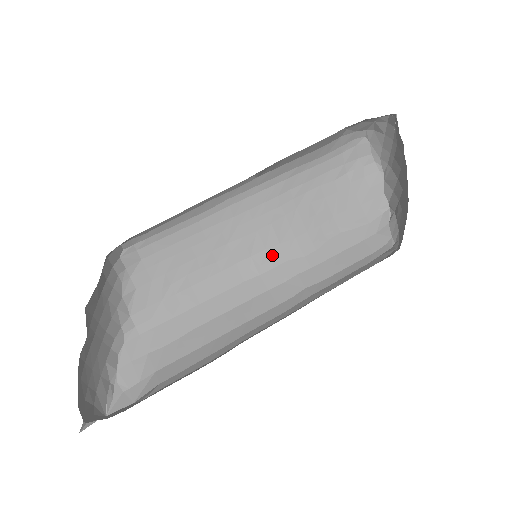
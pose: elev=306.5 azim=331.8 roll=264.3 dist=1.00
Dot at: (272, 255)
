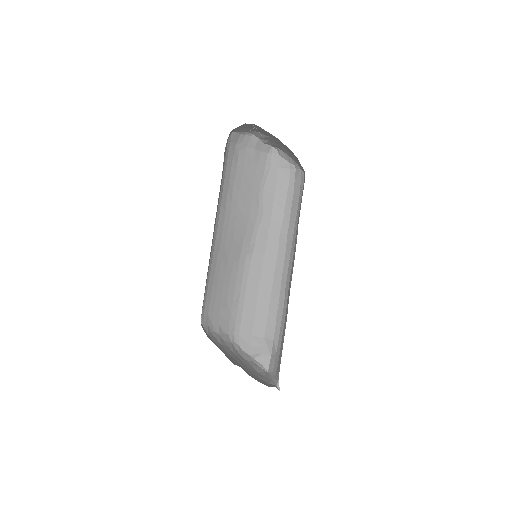
Dot at: (249, 237)
